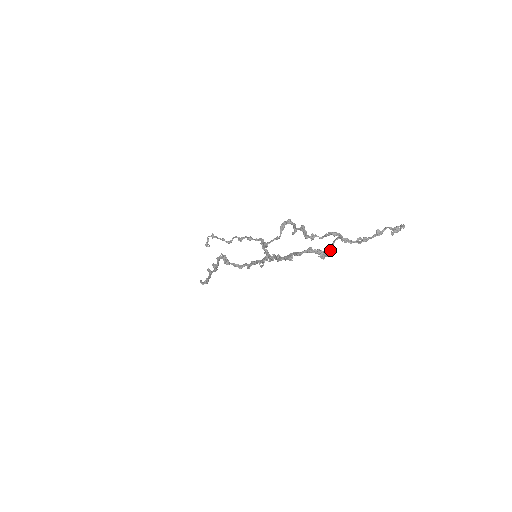
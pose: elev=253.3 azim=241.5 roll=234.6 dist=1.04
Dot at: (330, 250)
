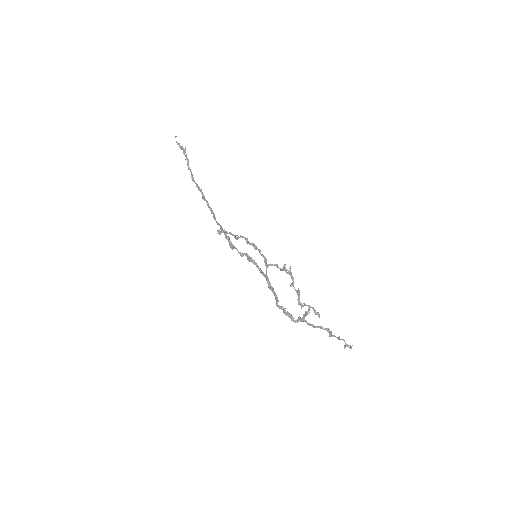
Dot at: (309, 310)
